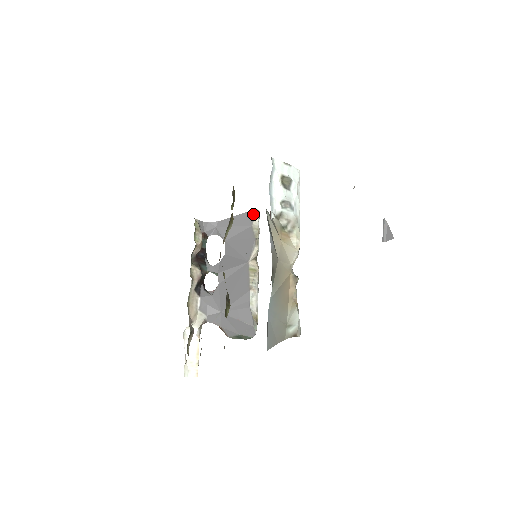
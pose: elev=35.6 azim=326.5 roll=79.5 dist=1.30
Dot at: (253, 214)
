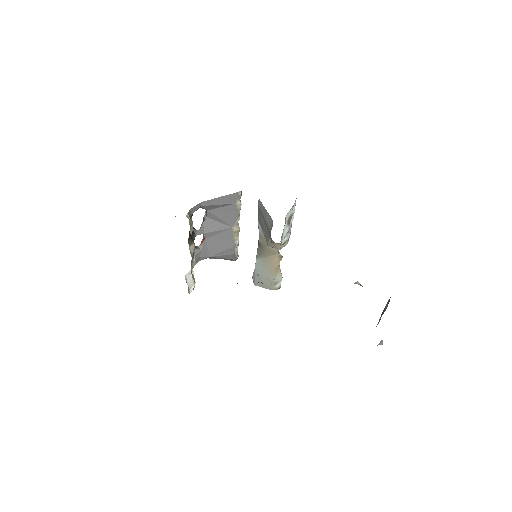
Dot at: (237, 196)
